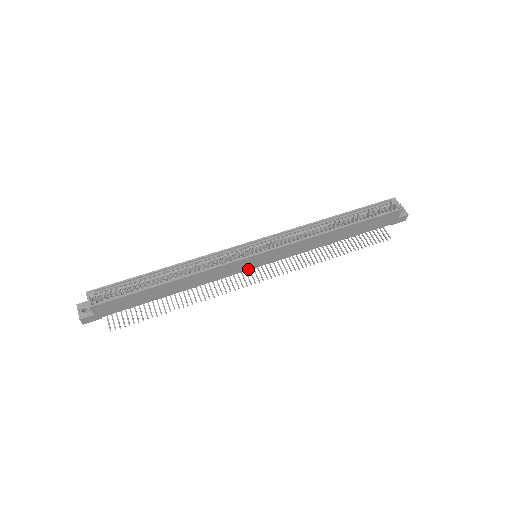
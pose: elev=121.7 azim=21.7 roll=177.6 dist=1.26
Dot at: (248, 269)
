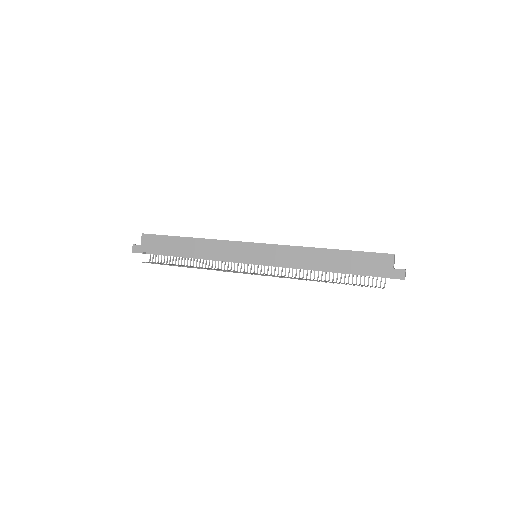
Dot at: (245, 261)
